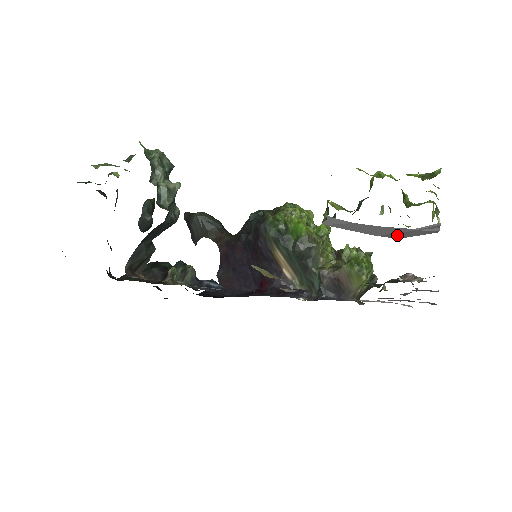
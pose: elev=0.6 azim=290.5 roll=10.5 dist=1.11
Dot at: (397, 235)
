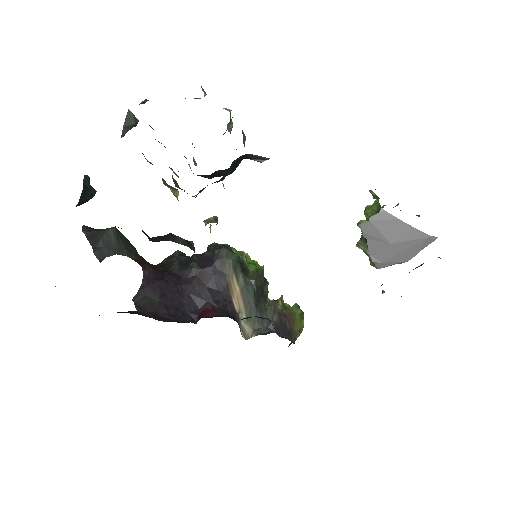
Dot at: (398, 249)
